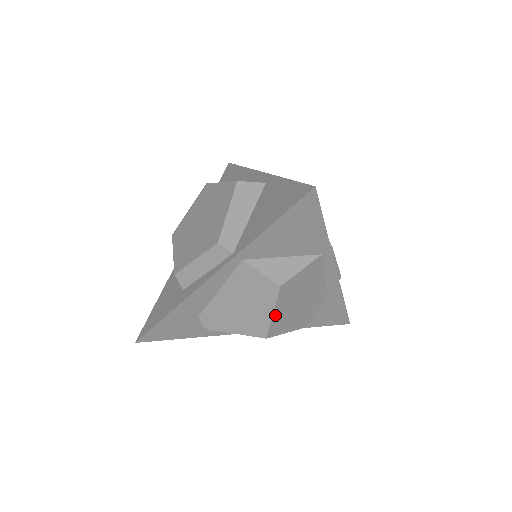
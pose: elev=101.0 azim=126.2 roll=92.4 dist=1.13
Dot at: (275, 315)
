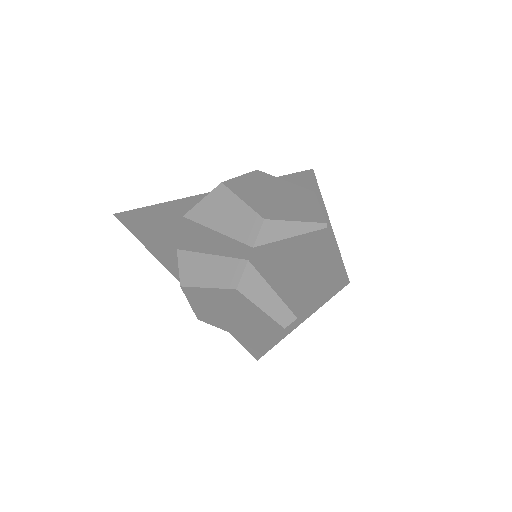
Dot at: occluded
